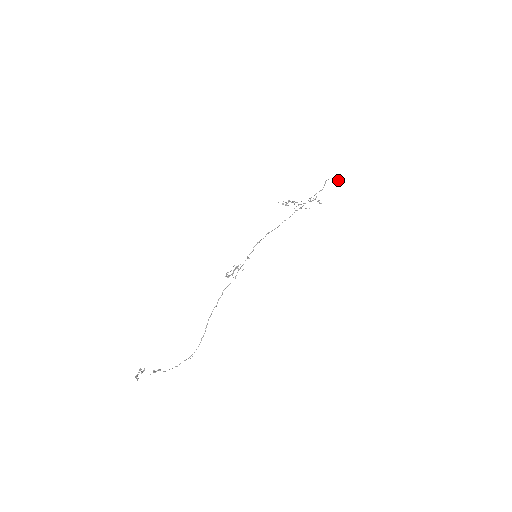
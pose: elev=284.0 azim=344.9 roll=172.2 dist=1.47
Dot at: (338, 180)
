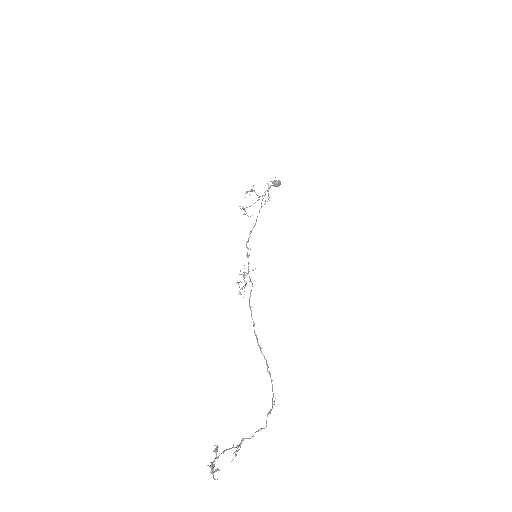
Dot at: (278, 183)
